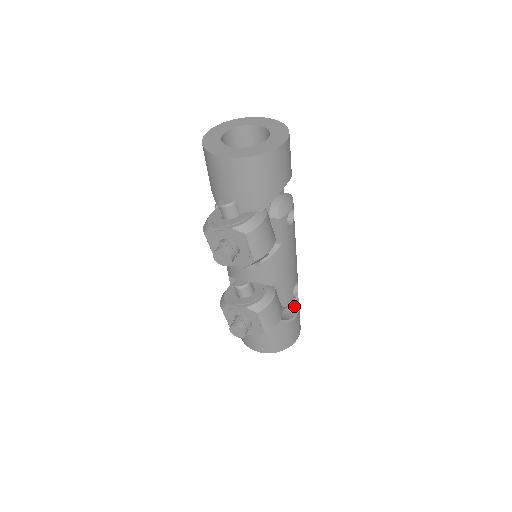
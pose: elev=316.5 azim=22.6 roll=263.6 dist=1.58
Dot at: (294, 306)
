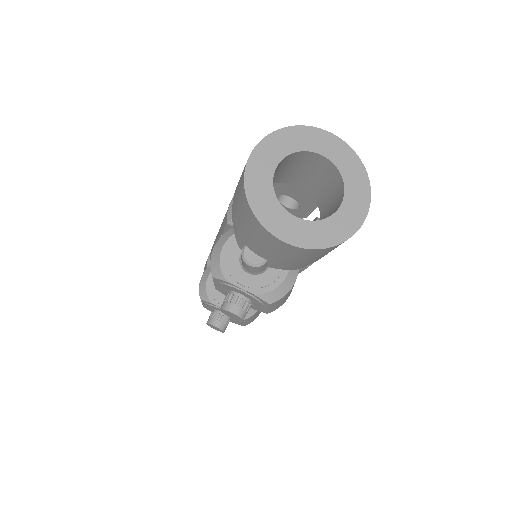
Dot at: occluded
